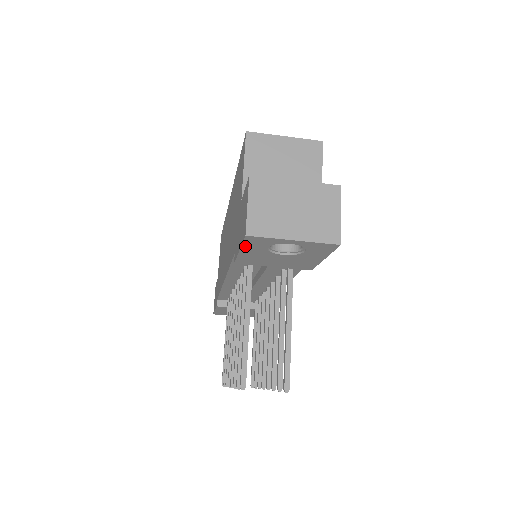
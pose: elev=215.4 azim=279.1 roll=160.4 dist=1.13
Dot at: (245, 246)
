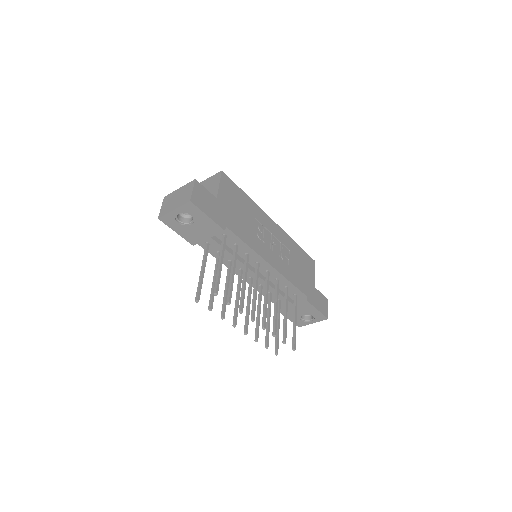
Dot at: (171, 227)
